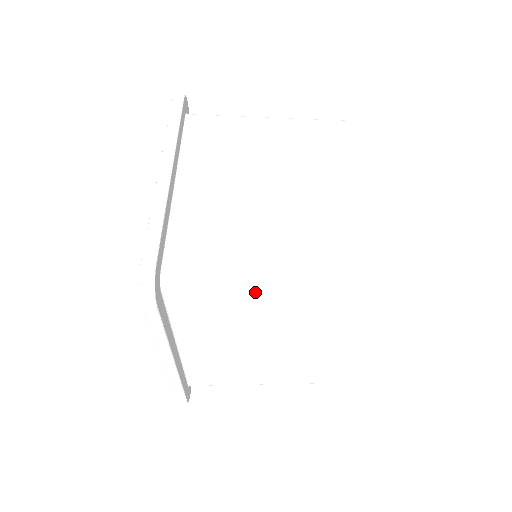
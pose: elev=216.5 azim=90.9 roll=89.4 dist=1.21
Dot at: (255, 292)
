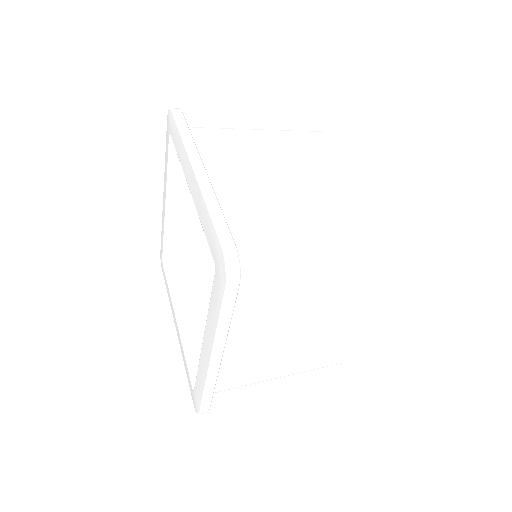
Dot at: (312, 267)
